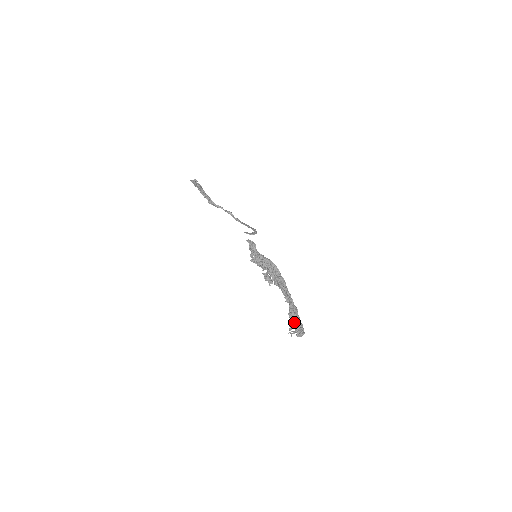
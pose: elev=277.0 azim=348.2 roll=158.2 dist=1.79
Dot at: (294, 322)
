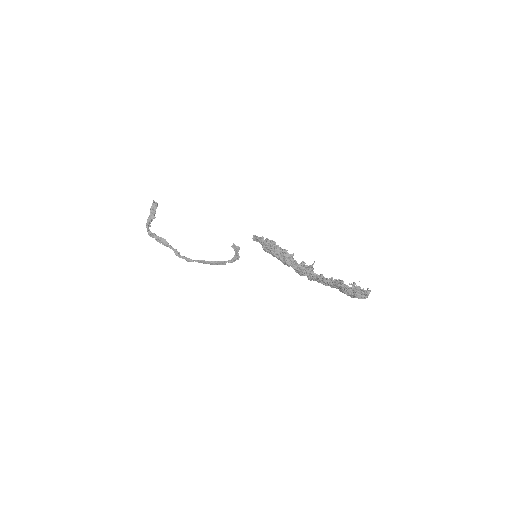
Dot at: occluded
